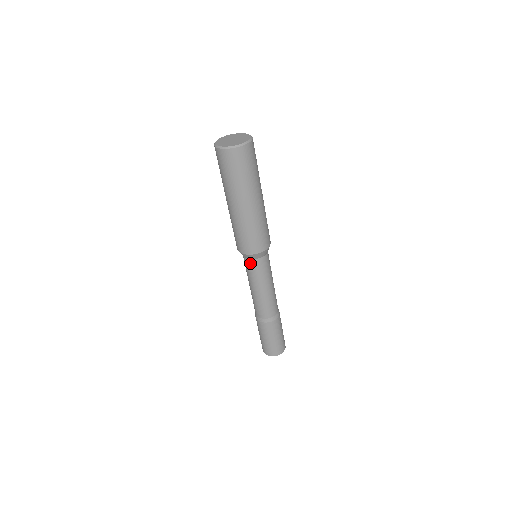
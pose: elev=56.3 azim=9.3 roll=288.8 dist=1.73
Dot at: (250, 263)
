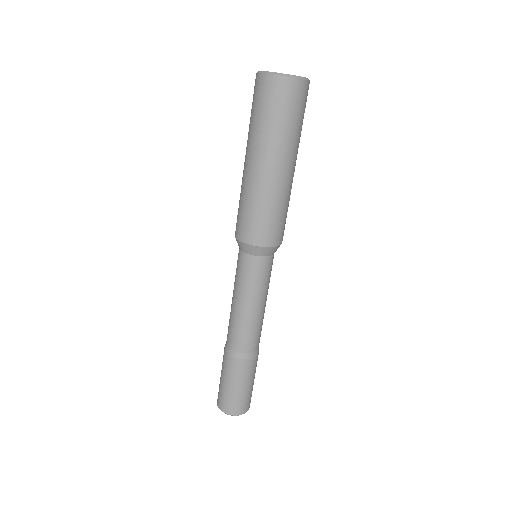
Dot at: (242, 258)
